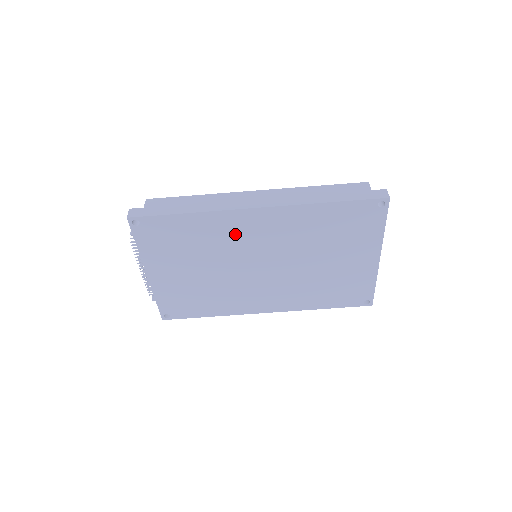
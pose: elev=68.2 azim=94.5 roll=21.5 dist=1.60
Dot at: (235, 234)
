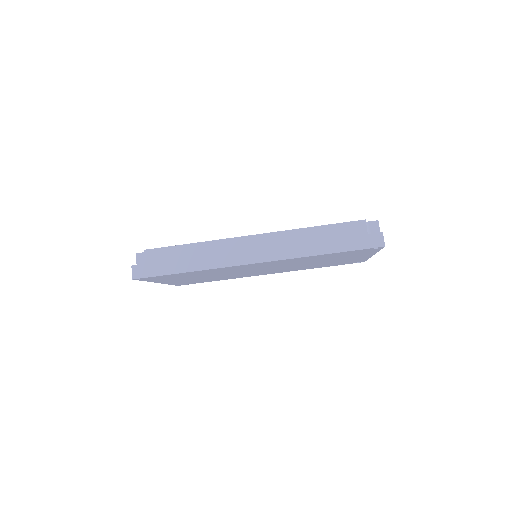
Dot at: (236, 269)
